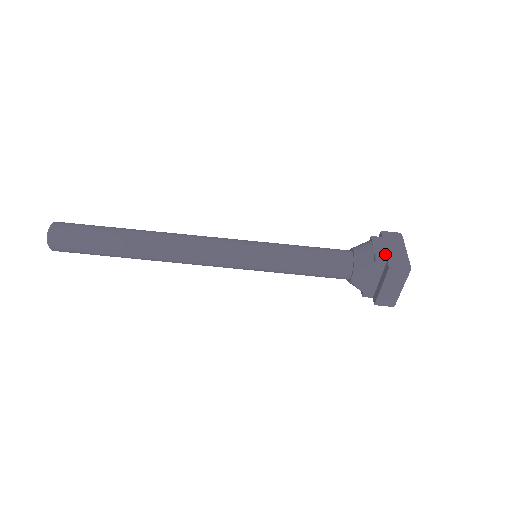
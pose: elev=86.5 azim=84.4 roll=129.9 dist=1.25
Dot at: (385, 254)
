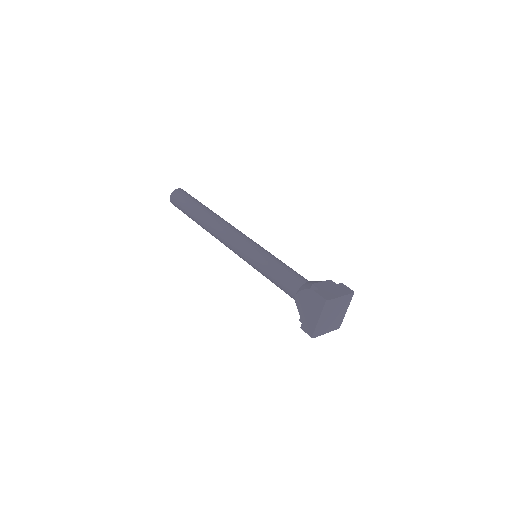
Dot at: (323, 287)
